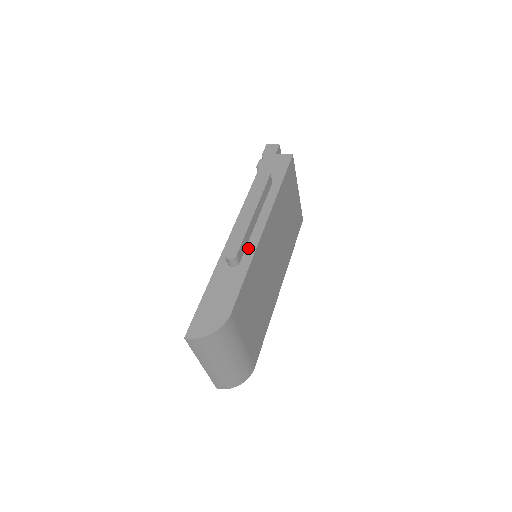
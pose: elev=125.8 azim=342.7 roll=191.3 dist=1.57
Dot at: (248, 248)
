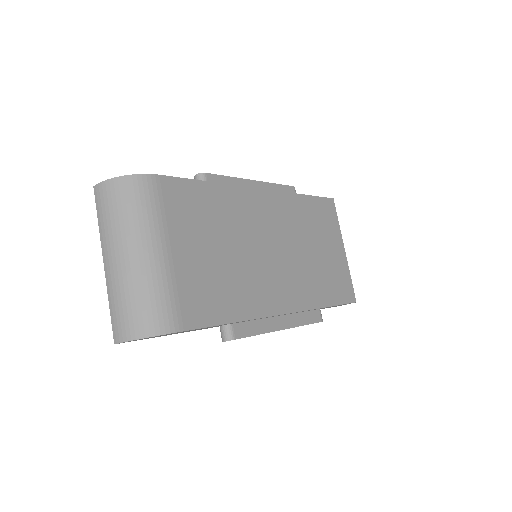
Dot at: occluded
